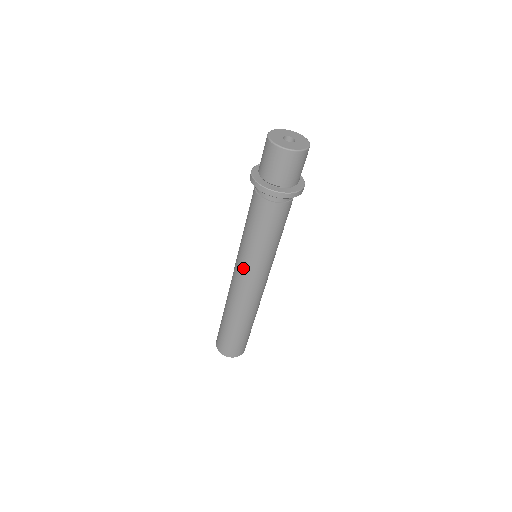
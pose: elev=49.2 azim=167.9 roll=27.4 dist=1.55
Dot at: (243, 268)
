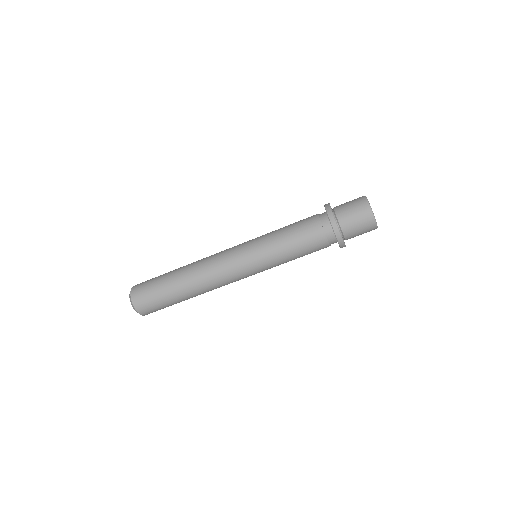
Dot at: (244, 245)
